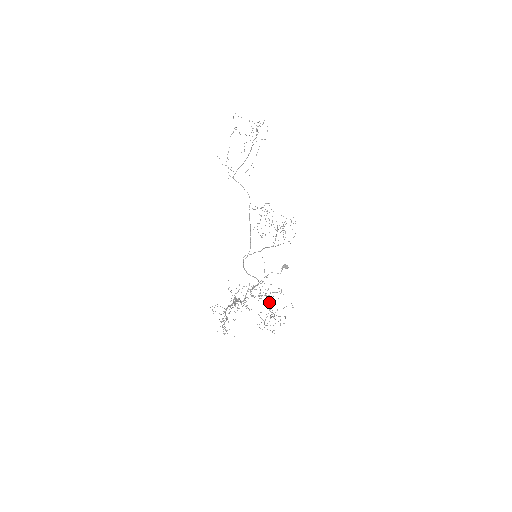
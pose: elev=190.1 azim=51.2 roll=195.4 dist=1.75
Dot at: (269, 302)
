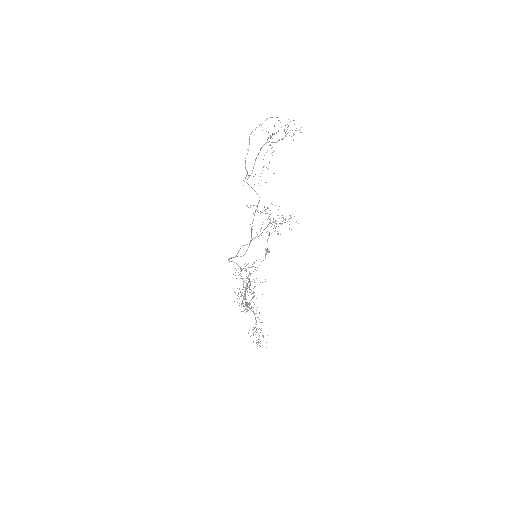
Dot at: (242, 279)
